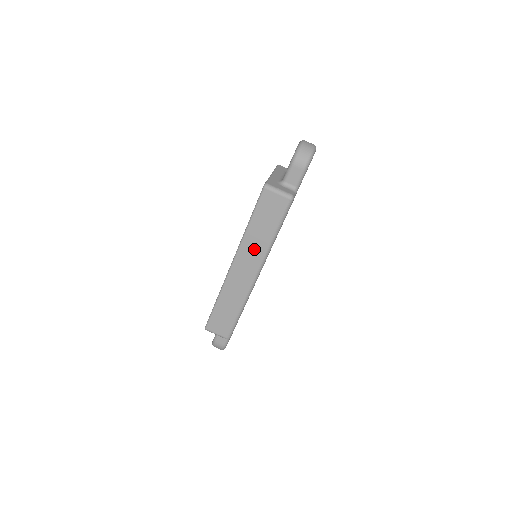
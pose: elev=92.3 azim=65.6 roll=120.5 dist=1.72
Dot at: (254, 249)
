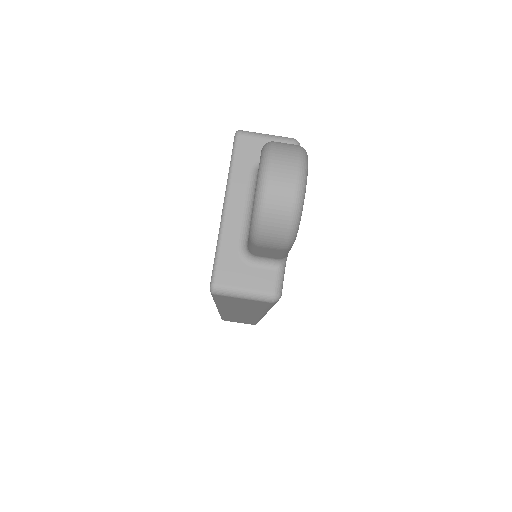
Dot at: (242, 311)
